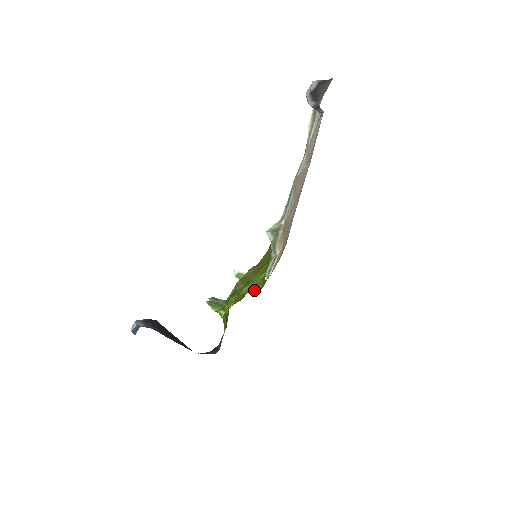
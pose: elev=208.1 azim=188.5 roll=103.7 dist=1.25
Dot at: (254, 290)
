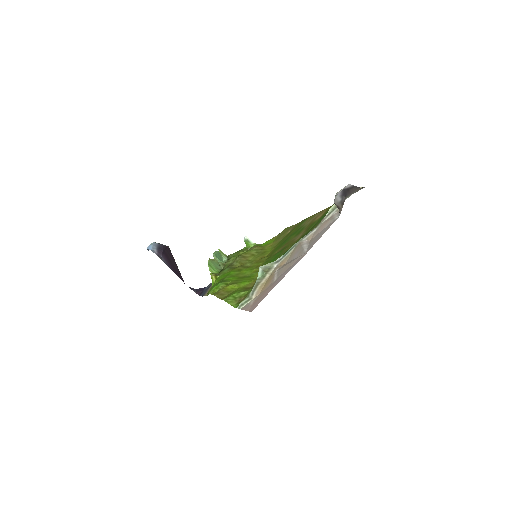
Dot at: (230, 303)
